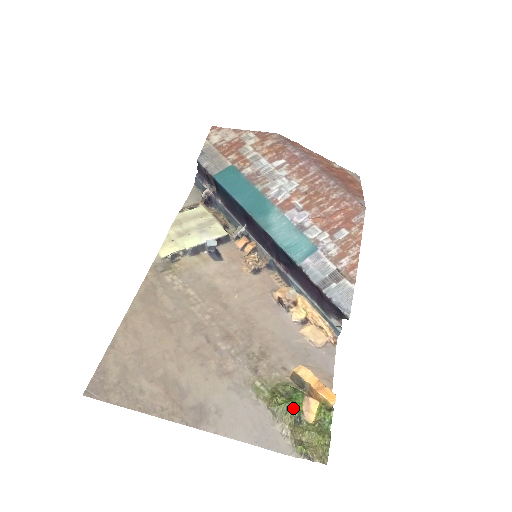
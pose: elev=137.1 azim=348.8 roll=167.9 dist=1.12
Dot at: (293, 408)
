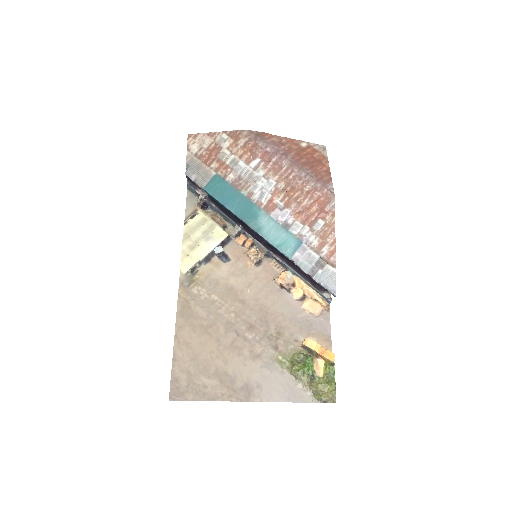
Dot at: (307, 371)
